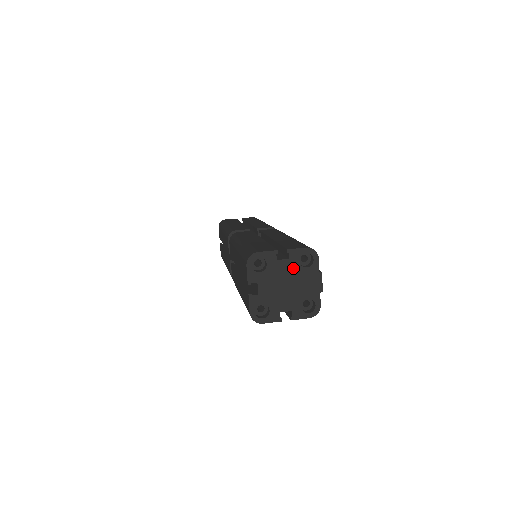
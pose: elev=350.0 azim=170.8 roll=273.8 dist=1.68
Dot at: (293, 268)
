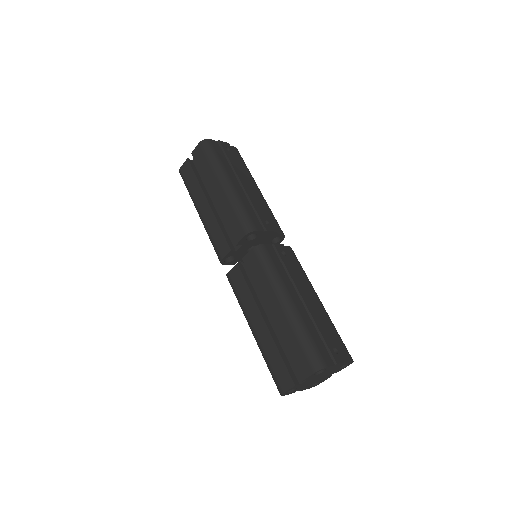
Dot at: (315, 377)
